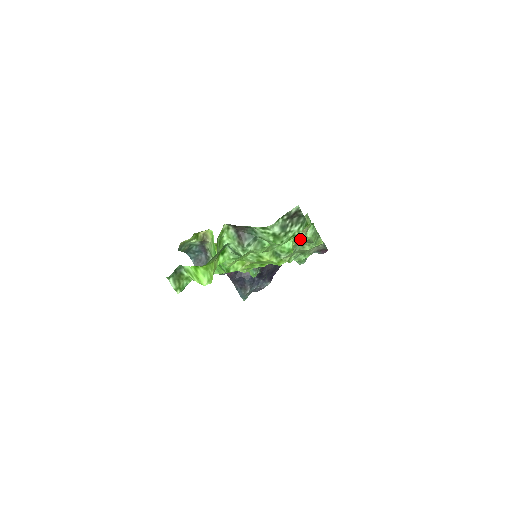
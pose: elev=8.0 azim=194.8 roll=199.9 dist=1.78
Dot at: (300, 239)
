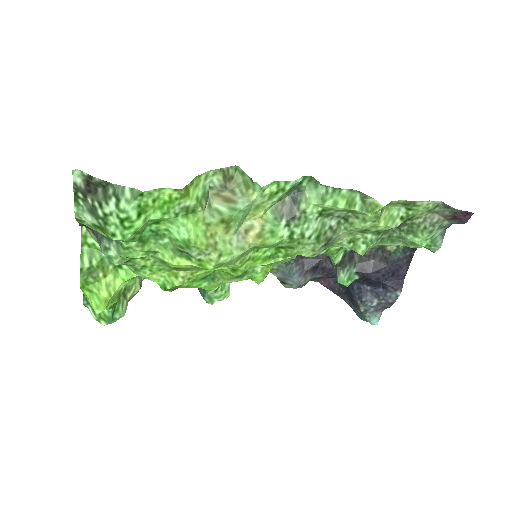
Dot at: (232, 217)
